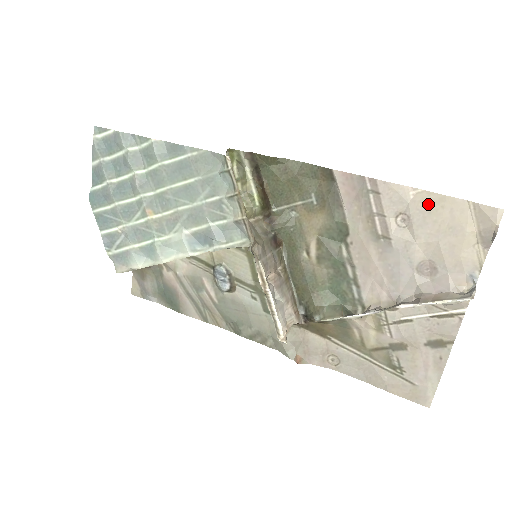
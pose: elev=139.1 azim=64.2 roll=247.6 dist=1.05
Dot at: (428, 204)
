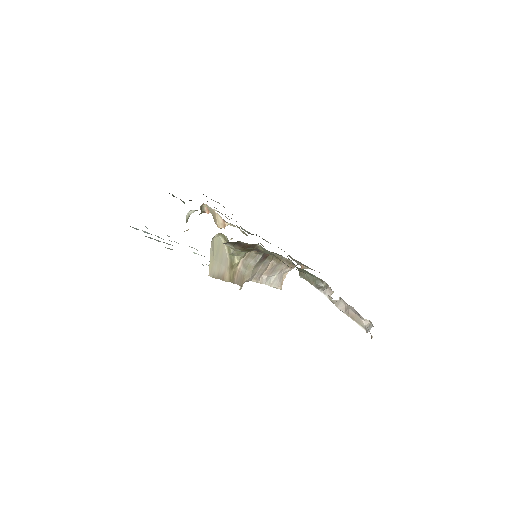
Dot at: occluded
